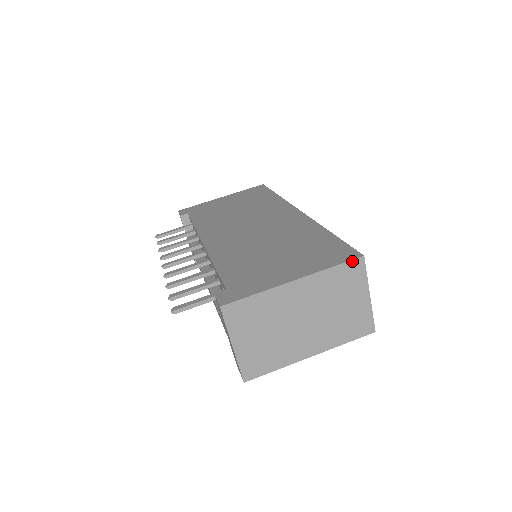
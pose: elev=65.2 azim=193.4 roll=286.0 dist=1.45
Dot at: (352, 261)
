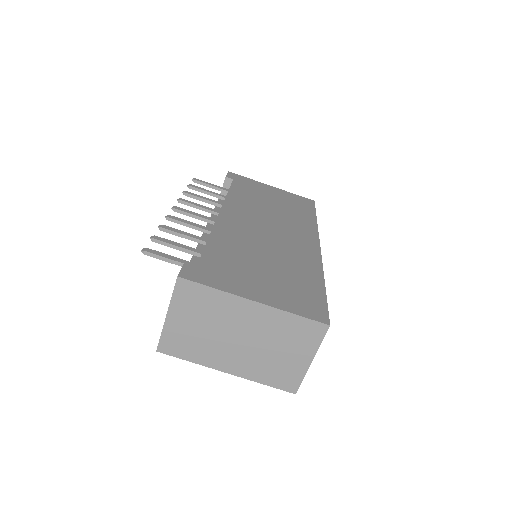
Dot at: (316, 322)
